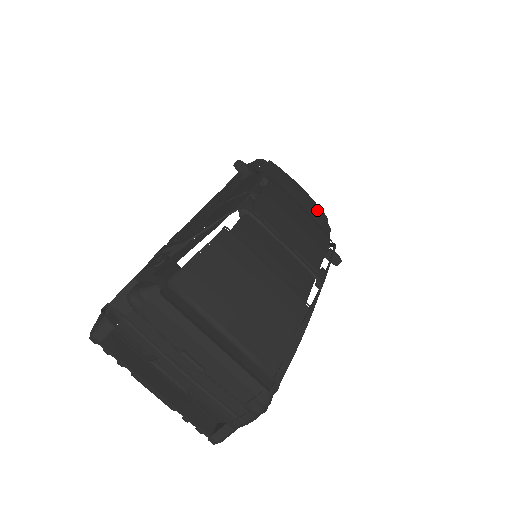
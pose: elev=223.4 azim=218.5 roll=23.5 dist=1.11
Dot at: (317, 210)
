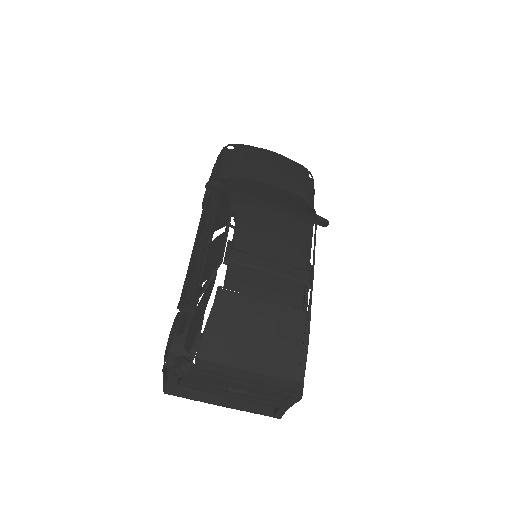
Dot at: (294, 173)
